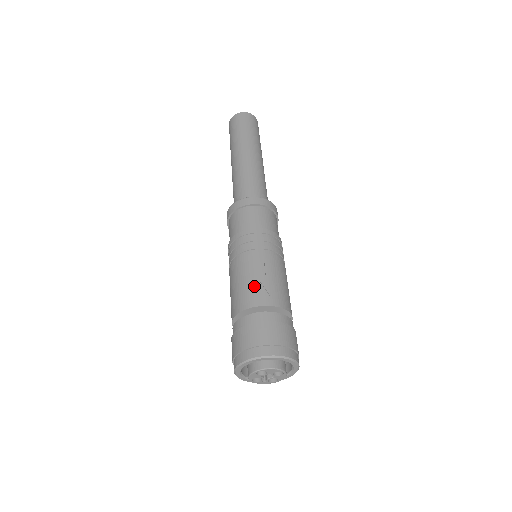
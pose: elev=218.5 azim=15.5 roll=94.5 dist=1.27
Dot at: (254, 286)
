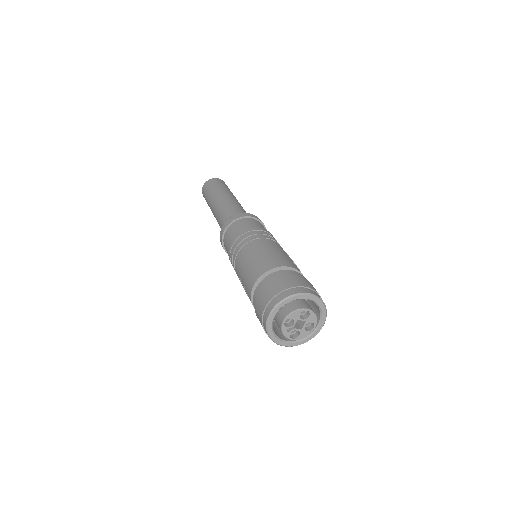
Dot at: (290, 259)
